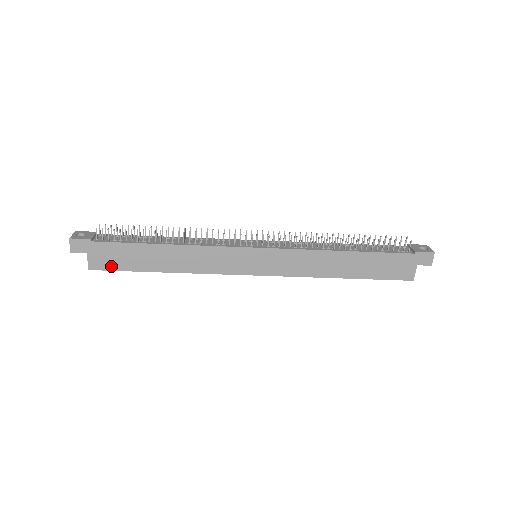
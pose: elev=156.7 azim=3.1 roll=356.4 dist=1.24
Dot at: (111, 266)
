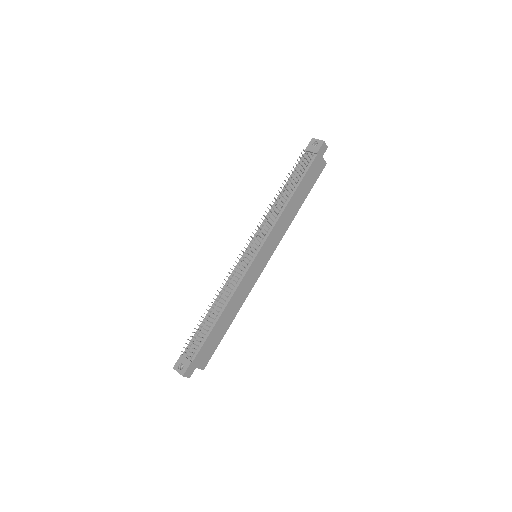
Dot at: (210, 355)
